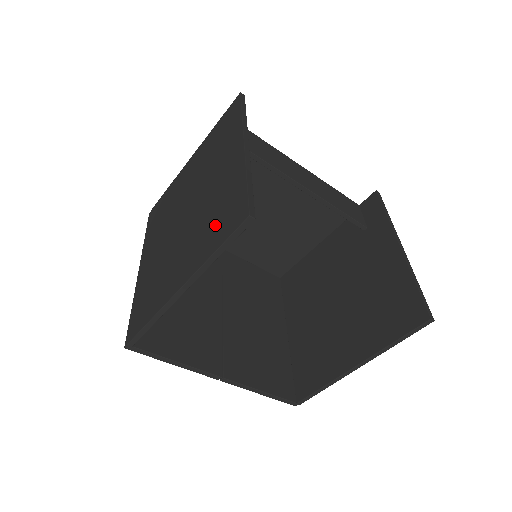
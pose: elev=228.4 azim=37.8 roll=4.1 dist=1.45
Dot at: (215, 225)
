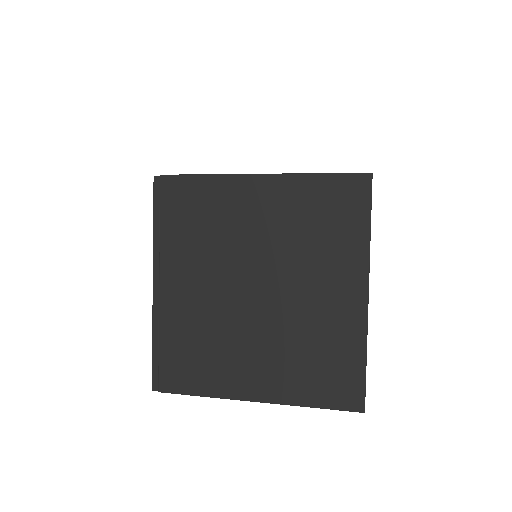
Dot at: (315, 373)
